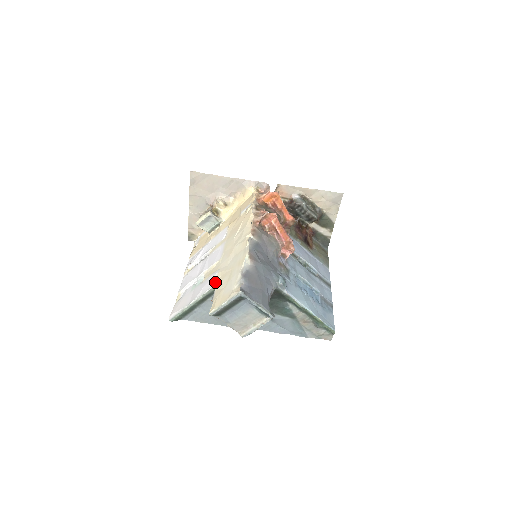
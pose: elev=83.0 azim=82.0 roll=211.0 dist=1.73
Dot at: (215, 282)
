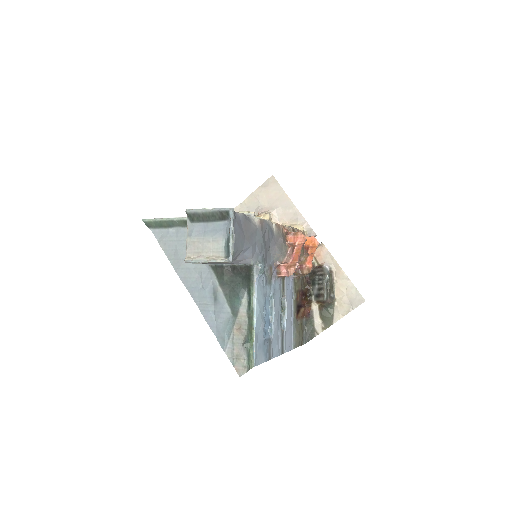
Dot at: occluded
